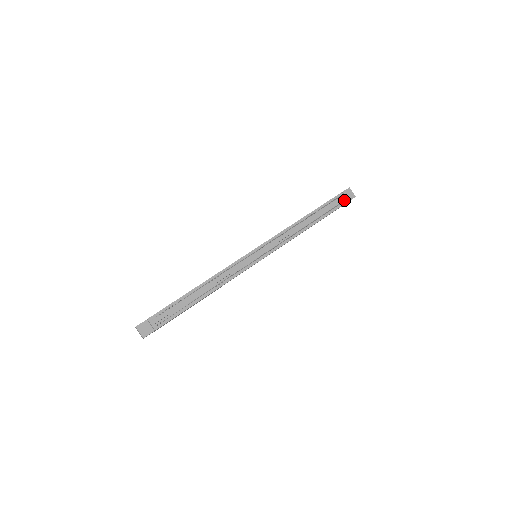
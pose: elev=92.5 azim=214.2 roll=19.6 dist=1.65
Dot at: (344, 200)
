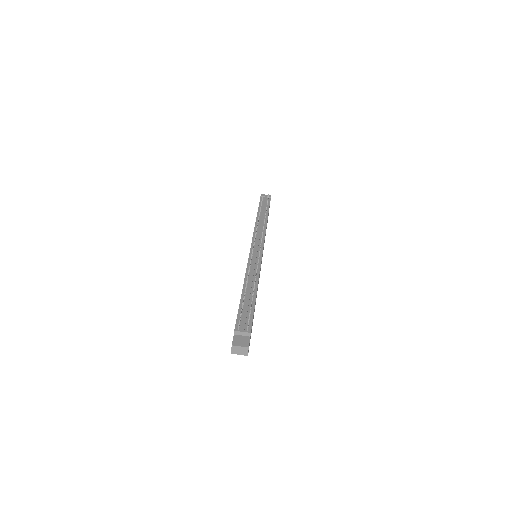
Dot at: (268, 197)
